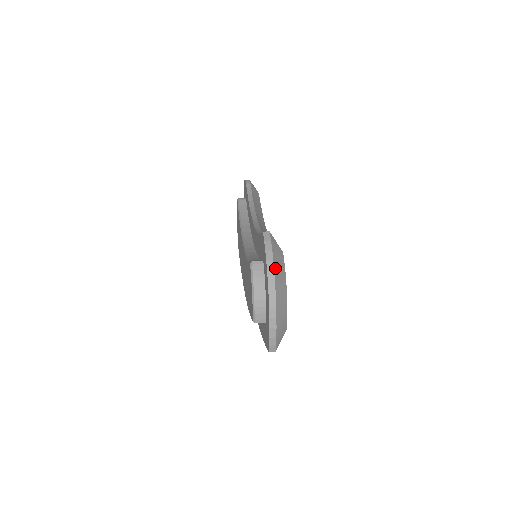
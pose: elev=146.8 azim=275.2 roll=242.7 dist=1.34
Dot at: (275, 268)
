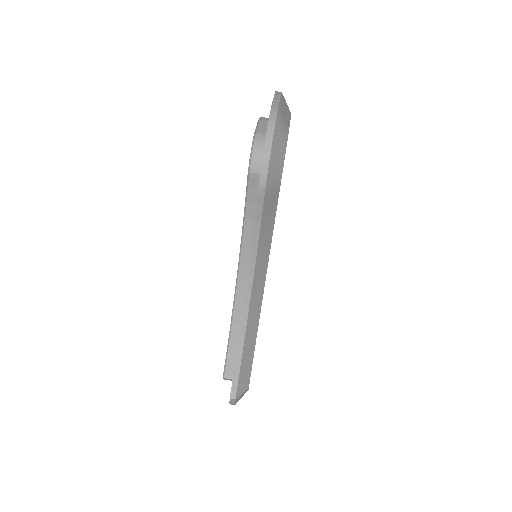
Dot at: occluded
